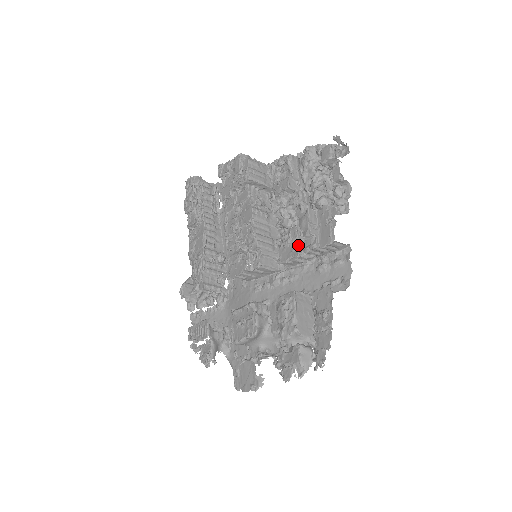
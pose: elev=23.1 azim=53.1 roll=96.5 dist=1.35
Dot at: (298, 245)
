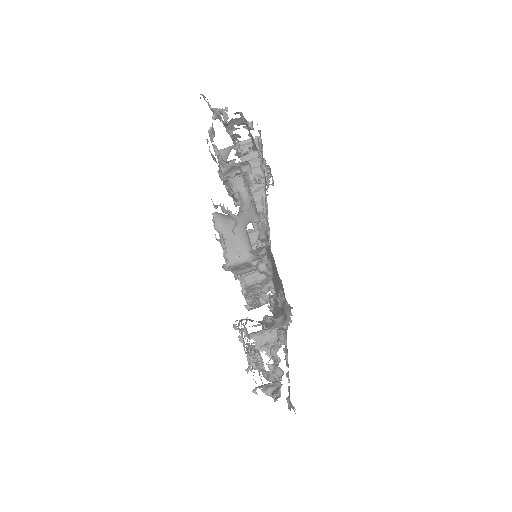
Dot at: occluded
